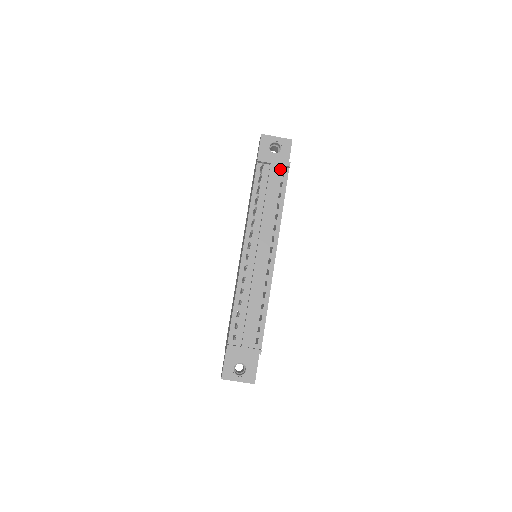
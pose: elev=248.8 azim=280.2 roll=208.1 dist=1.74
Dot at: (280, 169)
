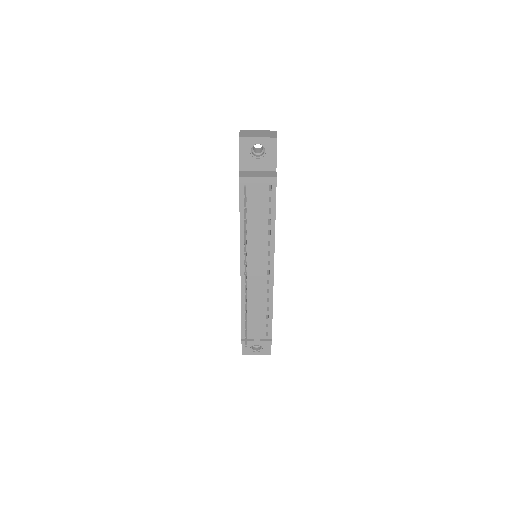
Dot at: (266, 183)
